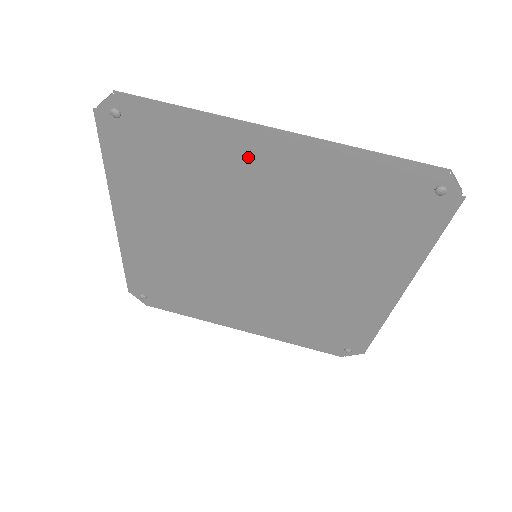
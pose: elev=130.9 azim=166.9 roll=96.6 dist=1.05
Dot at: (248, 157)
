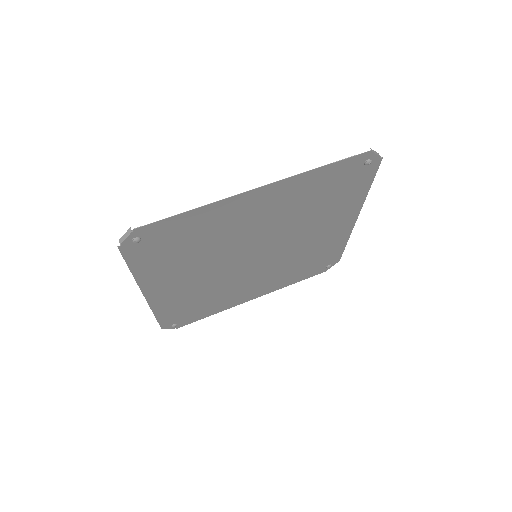
Dot at: (241, 211)
